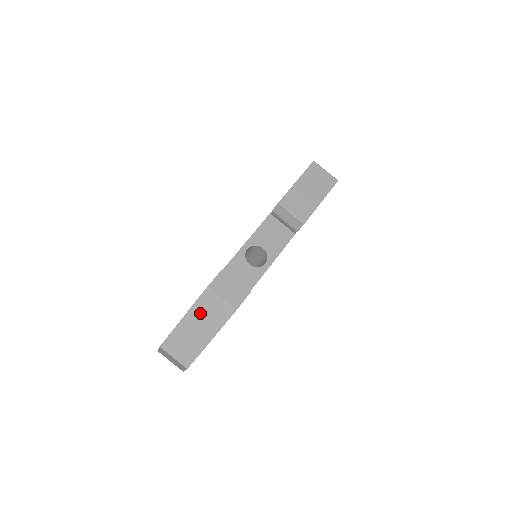
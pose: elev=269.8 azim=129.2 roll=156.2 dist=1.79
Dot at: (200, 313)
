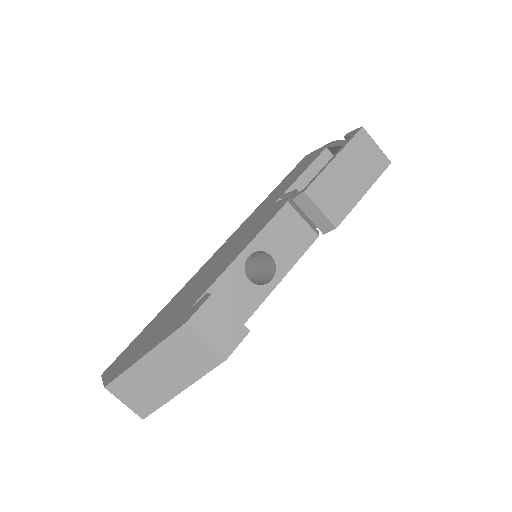
Dot at: (170, 355)
